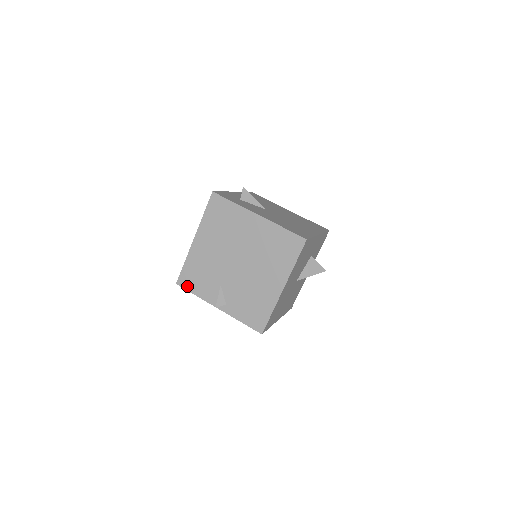
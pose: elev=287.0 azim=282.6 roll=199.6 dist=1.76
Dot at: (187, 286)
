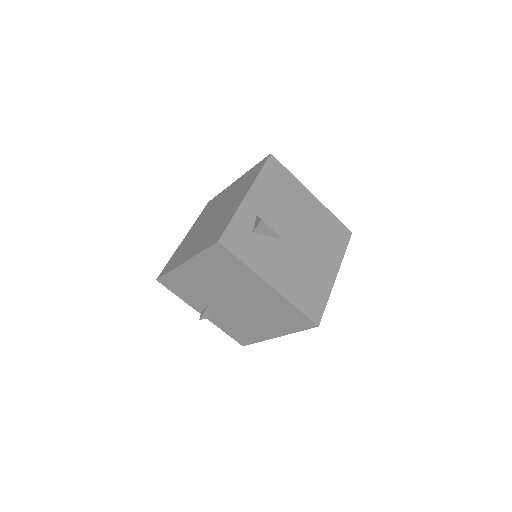
Dot at: (169, 287)
